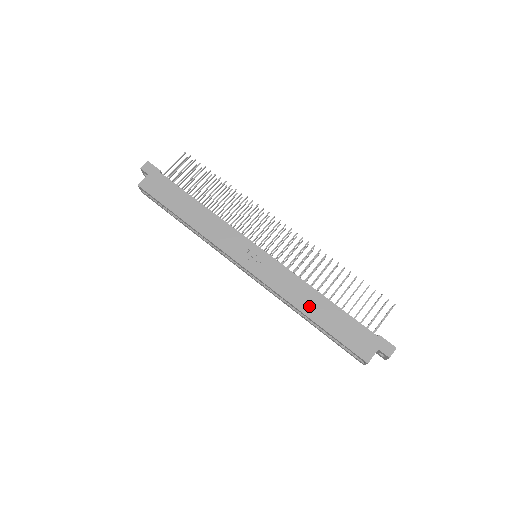
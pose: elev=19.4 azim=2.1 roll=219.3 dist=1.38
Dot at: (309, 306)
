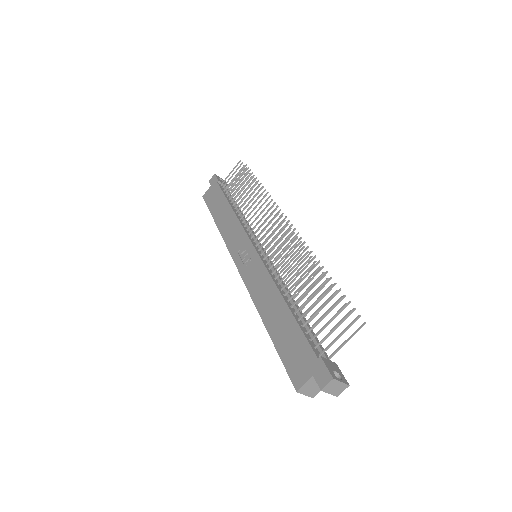
Dot at: (269, 311)
